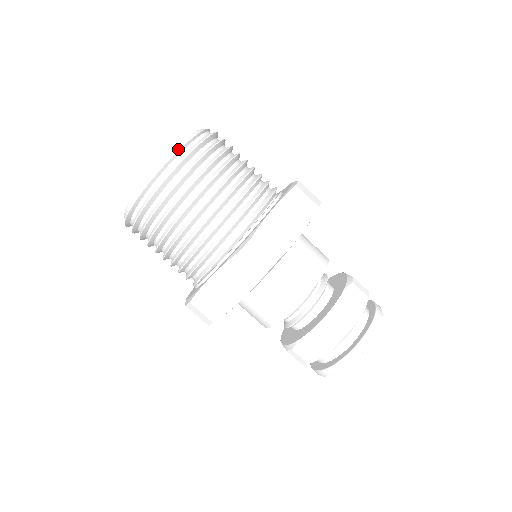
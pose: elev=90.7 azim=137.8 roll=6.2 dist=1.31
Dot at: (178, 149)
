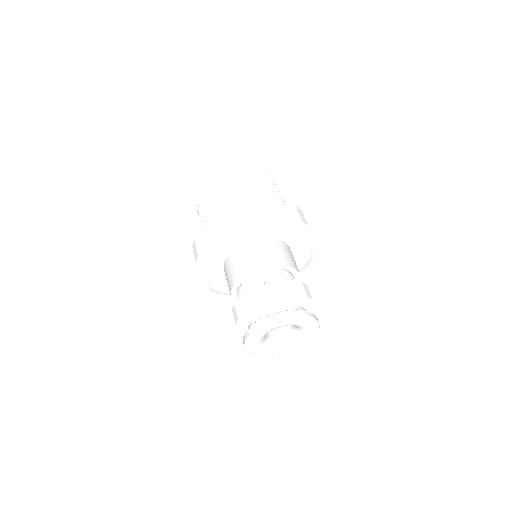
Dot at: (243, 167)
